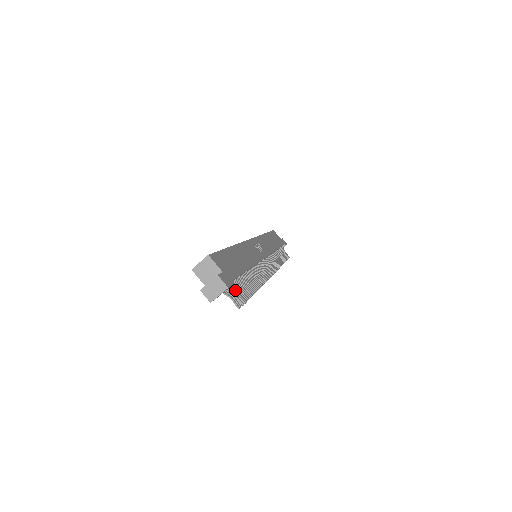
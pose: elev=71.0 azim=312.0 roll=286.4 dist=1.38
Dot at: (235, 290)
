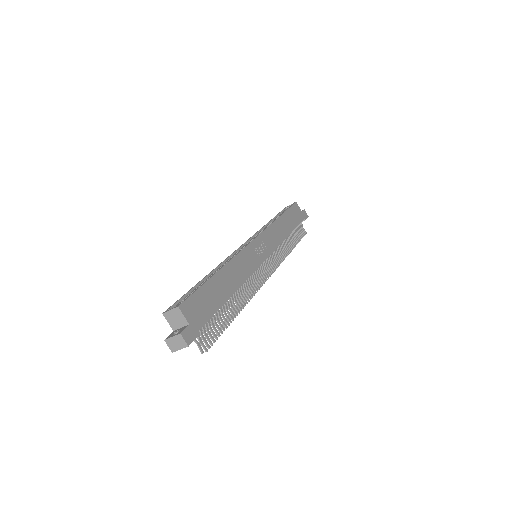
Dot at: (202, 335)
